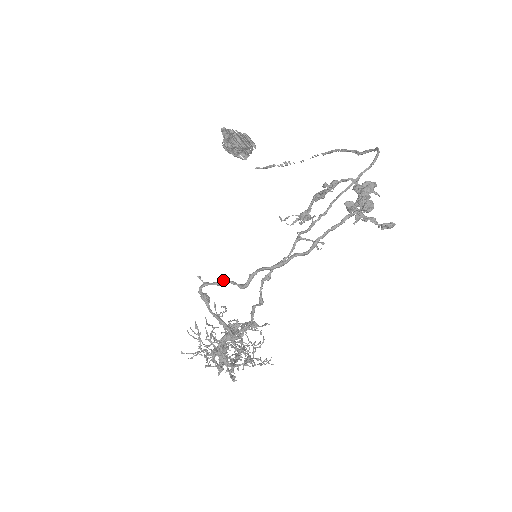
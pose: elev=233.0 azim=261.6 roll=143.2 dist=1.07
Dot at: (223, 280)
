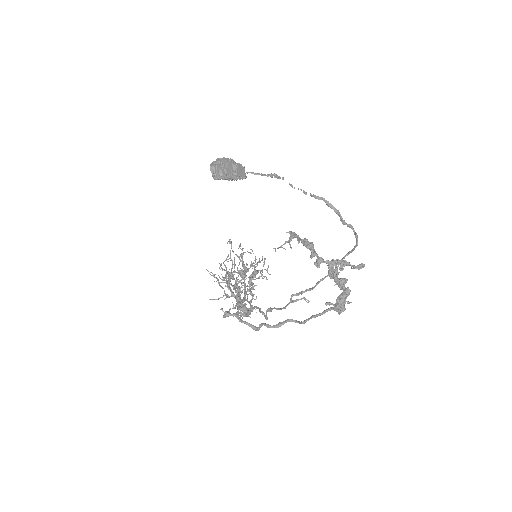
Dot at: (240, 321)
